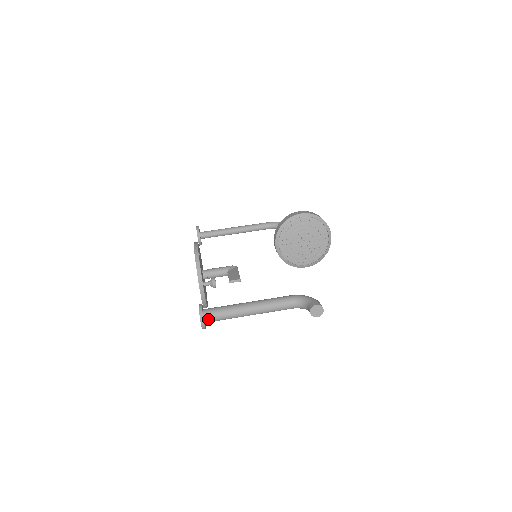
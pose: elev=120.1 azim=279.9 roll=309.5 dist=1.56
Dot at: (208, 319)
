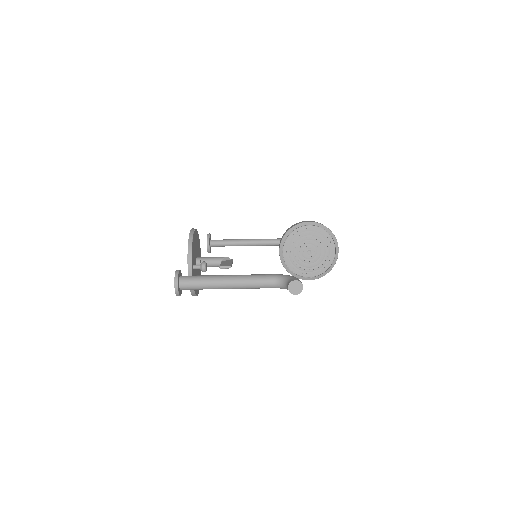
Dot at: (183, 285)
